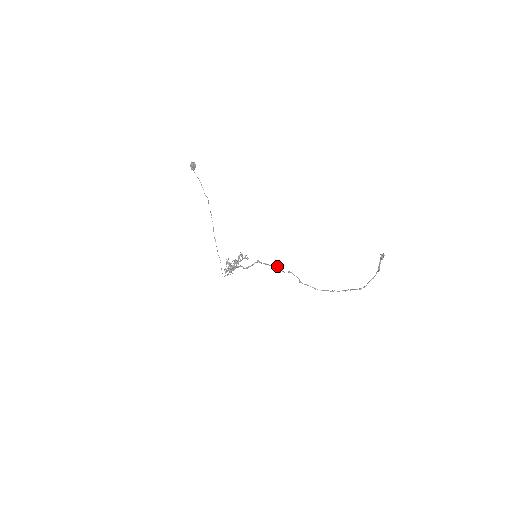
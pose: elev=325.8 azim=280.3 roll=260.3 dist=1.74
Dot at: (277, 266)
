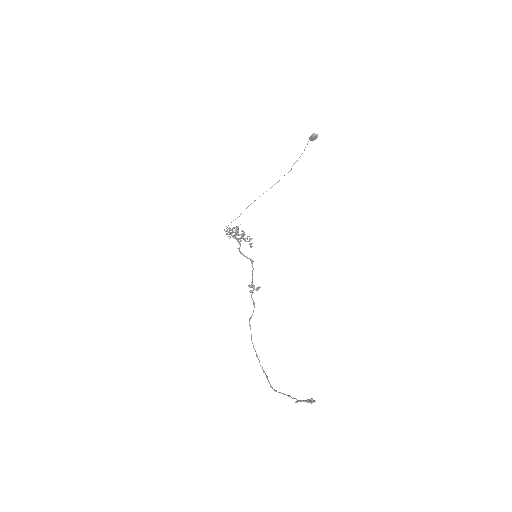
Dot at: (254, 286)
